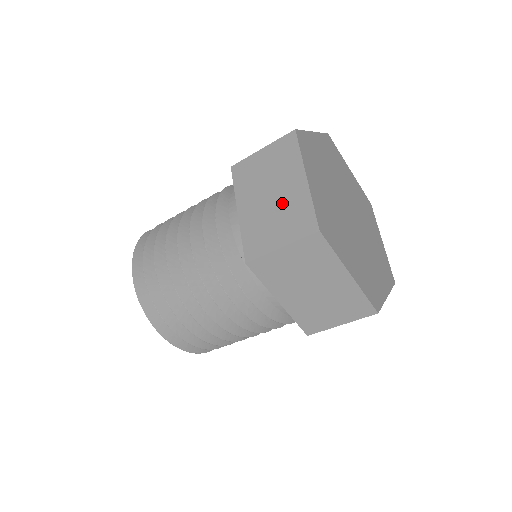
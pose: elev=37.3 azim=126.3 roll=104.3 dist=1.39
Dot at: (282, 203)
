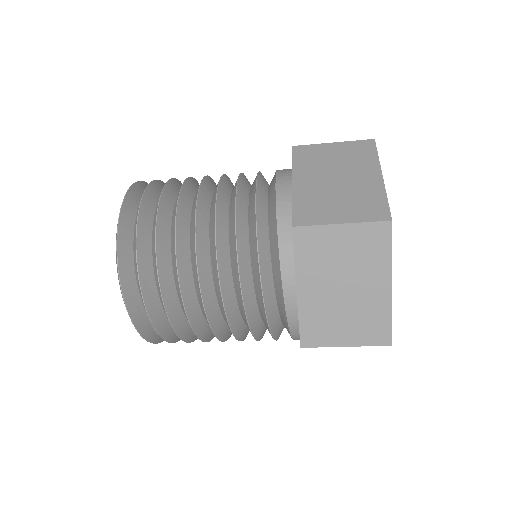
Dot at: (350, 188)
